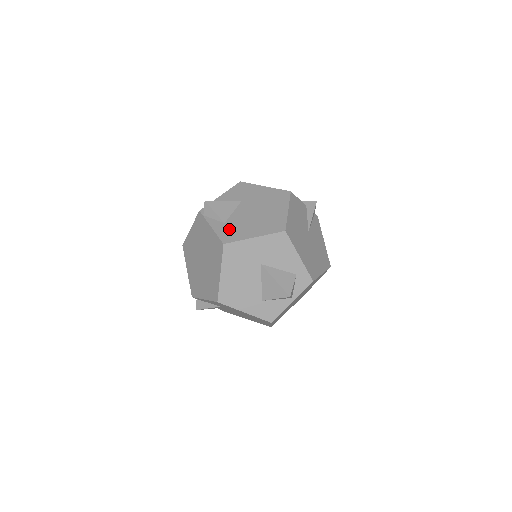
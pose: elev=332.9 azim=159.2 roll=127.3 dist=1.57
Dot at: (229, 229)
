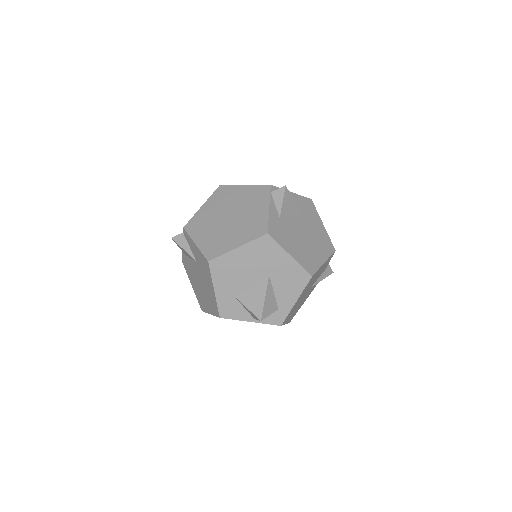
Dot at: (279, 226)
